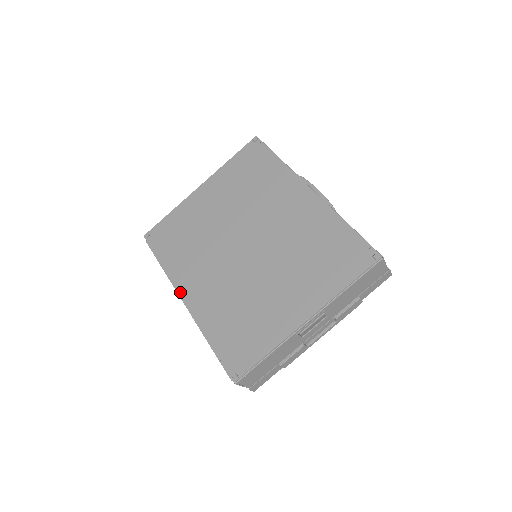
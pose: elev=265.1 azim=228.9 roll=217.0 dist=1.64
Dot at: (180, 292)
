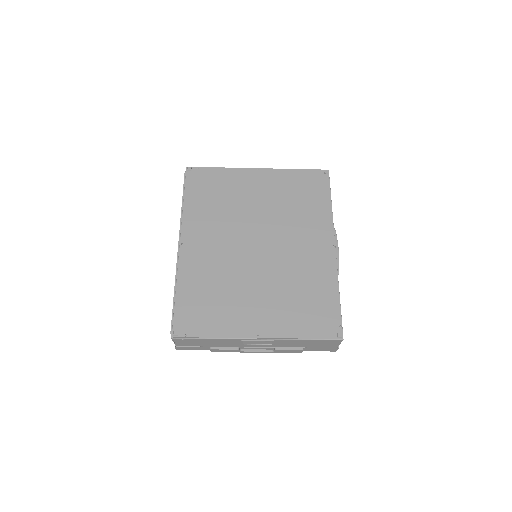
Dot at: (182, 236)
